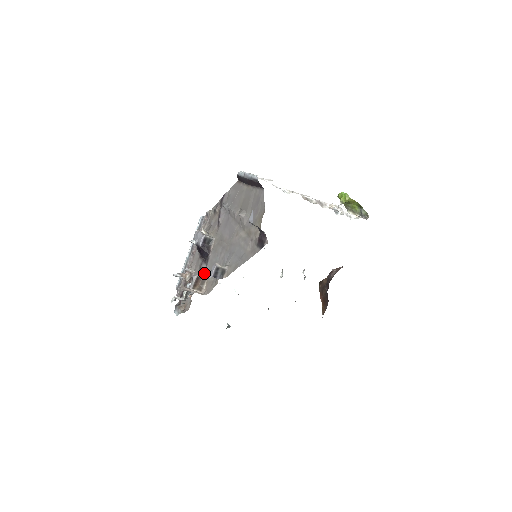
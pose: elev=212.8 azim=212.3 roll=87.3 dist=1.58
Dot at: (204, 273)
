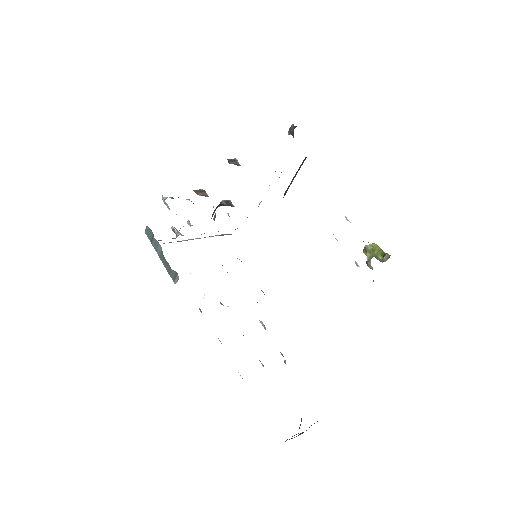
Dot at: occluded
